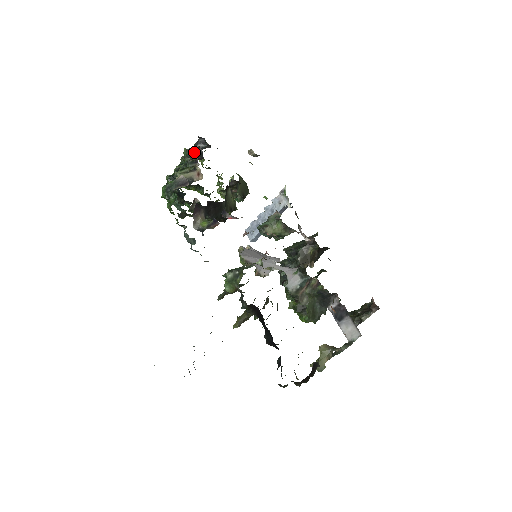
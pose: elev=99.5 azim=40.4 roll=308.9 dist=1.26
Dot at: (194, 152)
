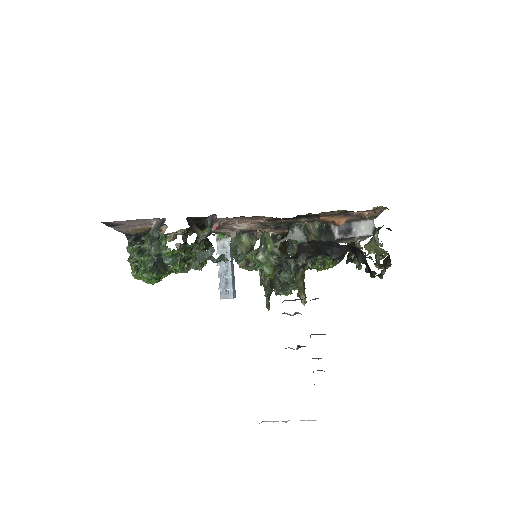
Dot at: (137, 239)
